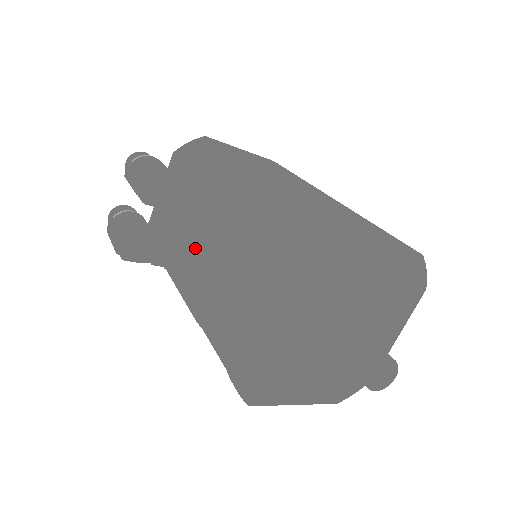
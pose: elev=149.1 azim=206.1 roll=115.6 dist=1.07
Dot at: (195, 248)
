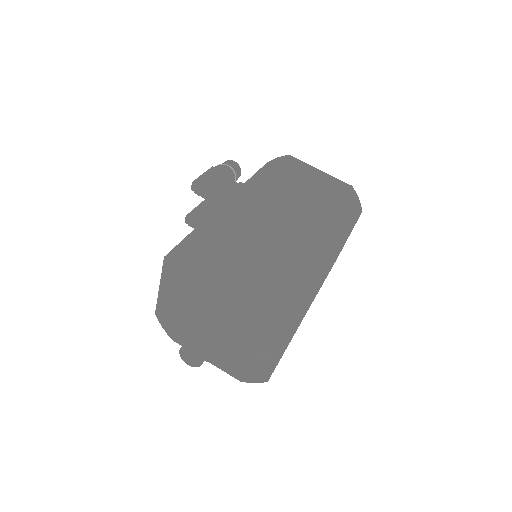
Dot at: occluded
